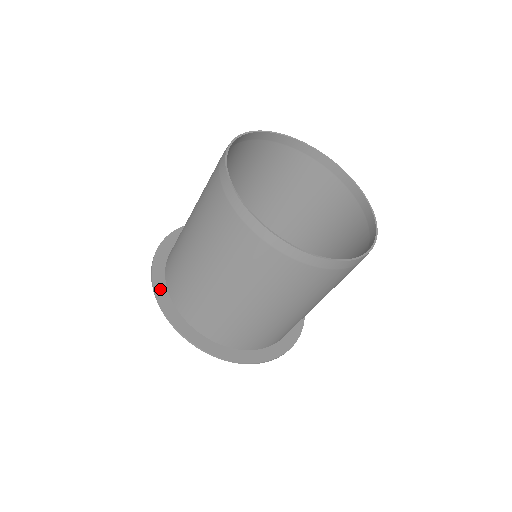
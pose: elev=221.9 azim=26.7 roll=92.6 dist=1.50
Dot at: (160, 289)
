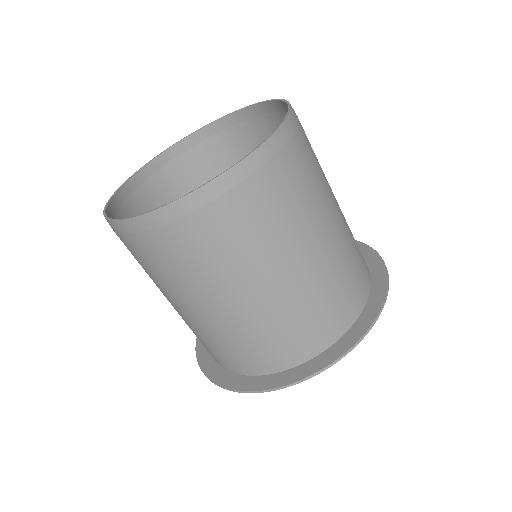
Dot at: (276, 381)
